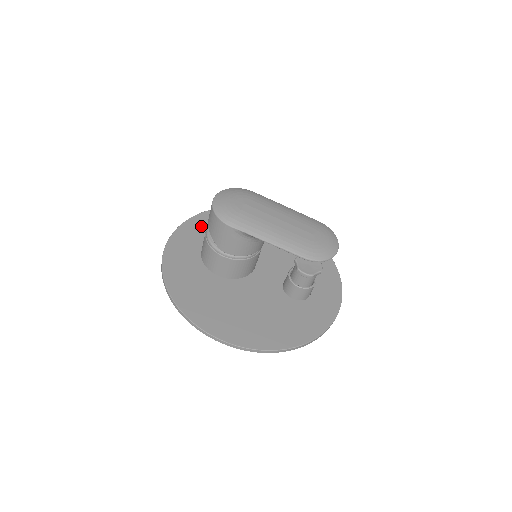
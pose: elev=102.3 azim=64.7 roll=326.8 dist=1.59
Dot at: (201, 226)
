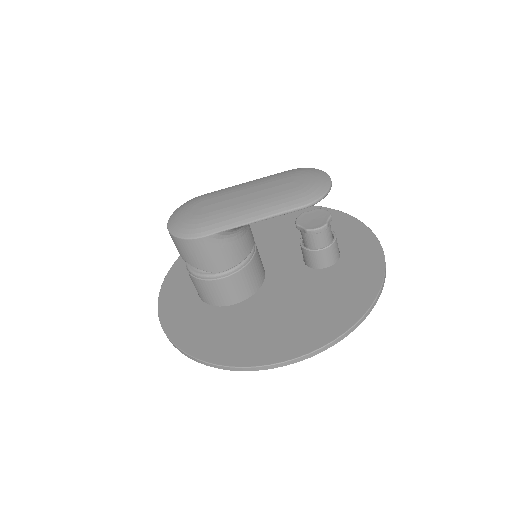
Dot at: (181, 276)
